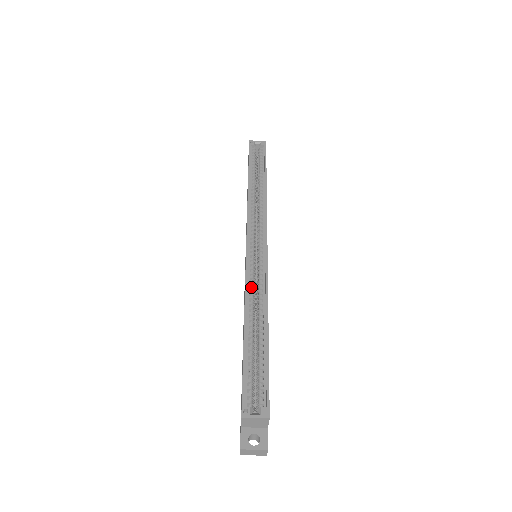
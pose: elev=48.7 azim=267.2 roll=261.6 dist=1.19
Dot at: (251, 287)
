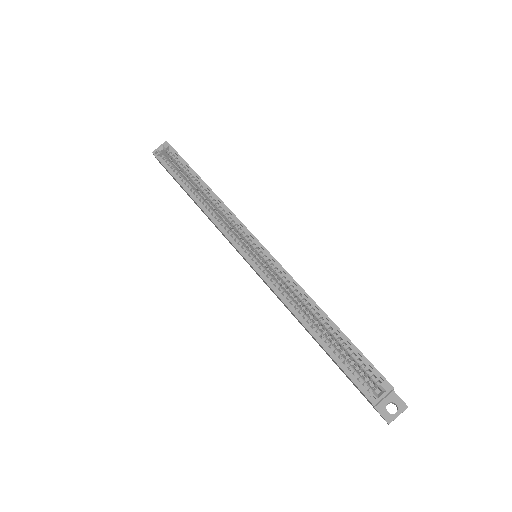
Dot at: (282, 291)
